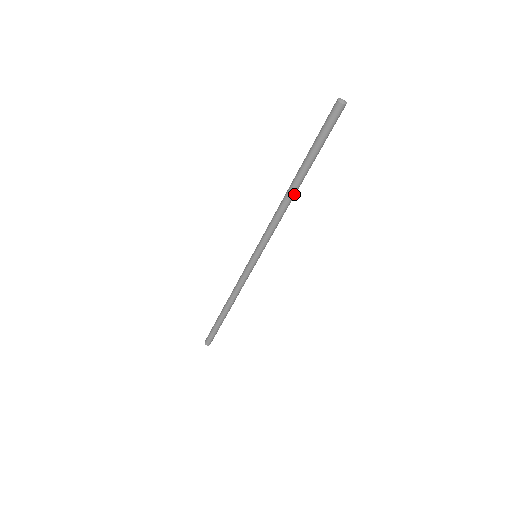
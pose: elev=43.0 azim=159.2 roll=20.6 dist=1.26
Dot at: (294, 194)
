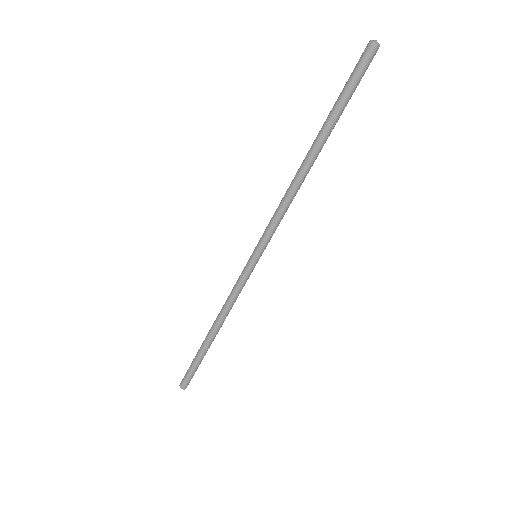
Dot at: occluded
